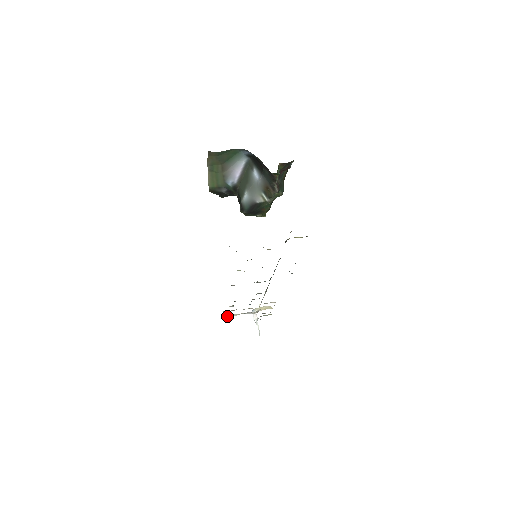
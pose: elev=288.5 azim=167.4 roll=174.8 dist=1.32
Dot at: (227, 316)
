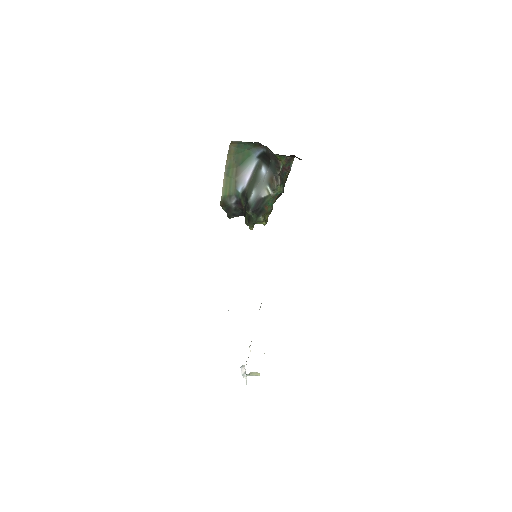
Dot at: occluded
